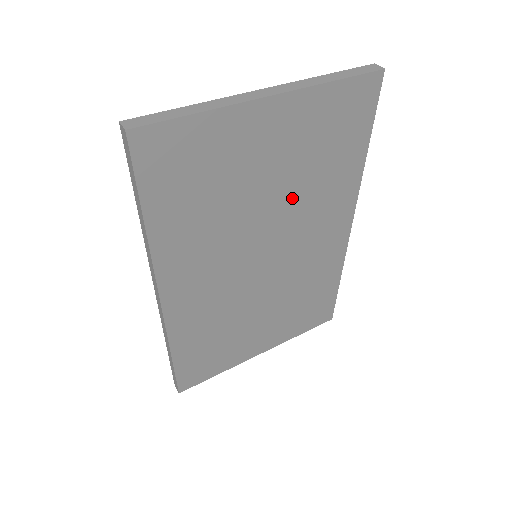
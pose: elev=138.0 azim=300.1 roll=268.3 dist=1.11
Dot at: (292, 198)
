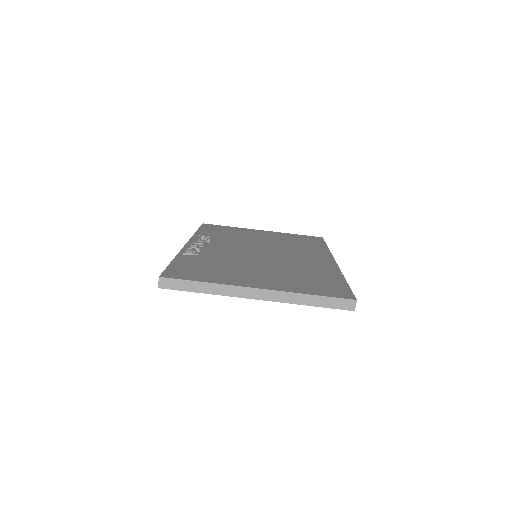
Dot at: occluded
